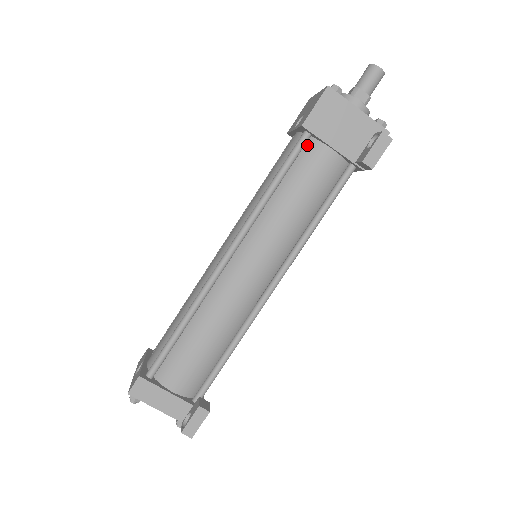
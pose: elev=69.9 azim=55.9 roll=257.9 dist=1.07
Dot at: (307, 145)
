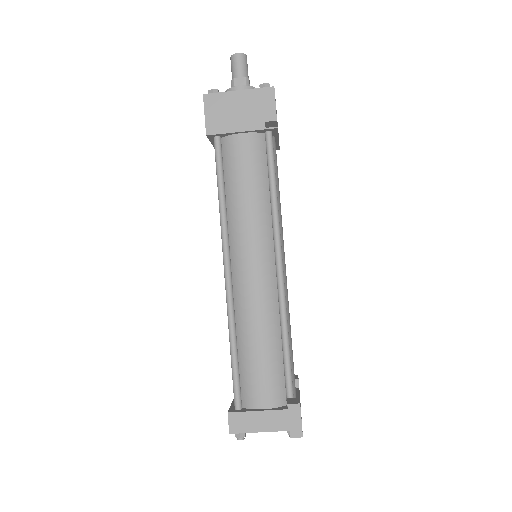
Dot at: (223, 146)
